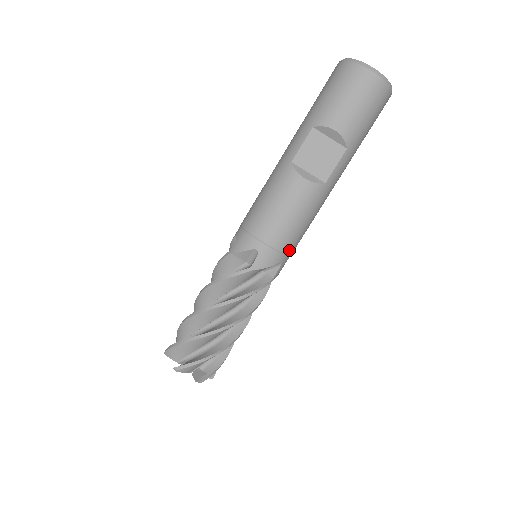
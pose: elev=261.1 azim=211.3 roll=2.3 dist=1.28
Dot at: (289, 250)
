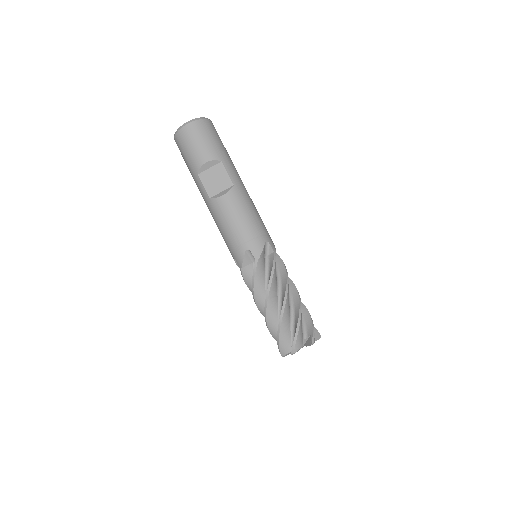
Dot at: (262, 231)
